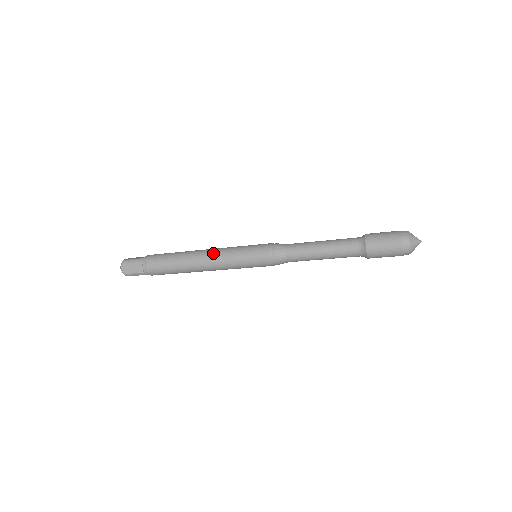
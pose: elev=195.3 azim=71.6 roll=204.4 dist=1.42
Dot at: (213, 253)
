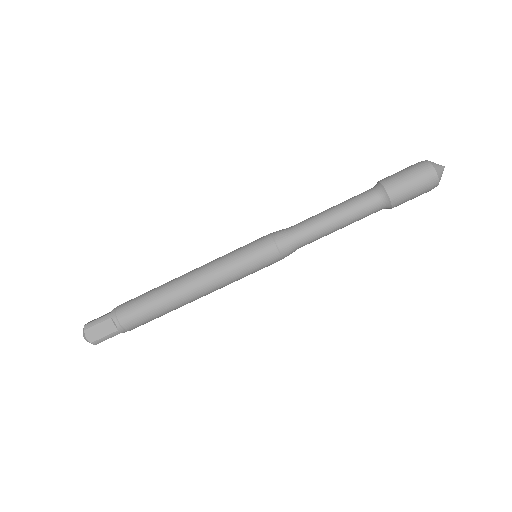
Dot at: (202, 271)
